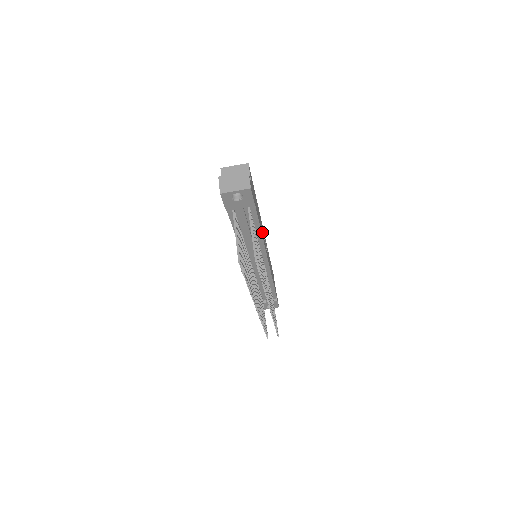
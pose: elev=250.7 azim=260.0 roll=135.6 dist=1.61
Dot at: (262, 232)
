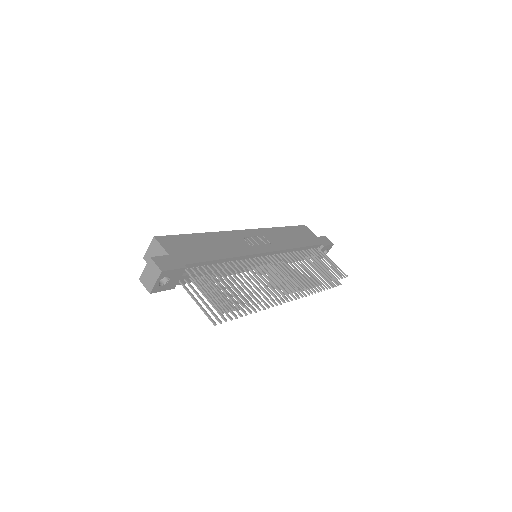
Dot at: (232, 248)
